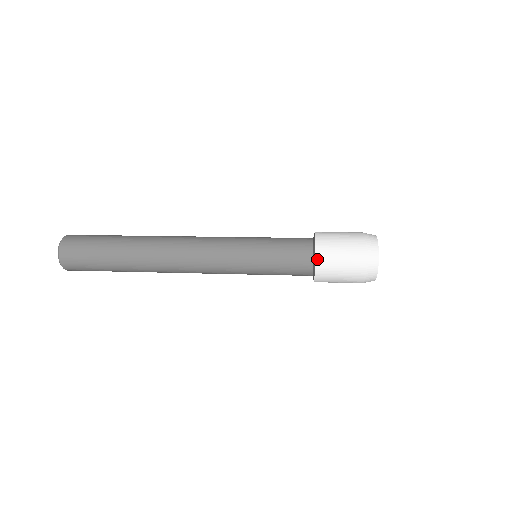
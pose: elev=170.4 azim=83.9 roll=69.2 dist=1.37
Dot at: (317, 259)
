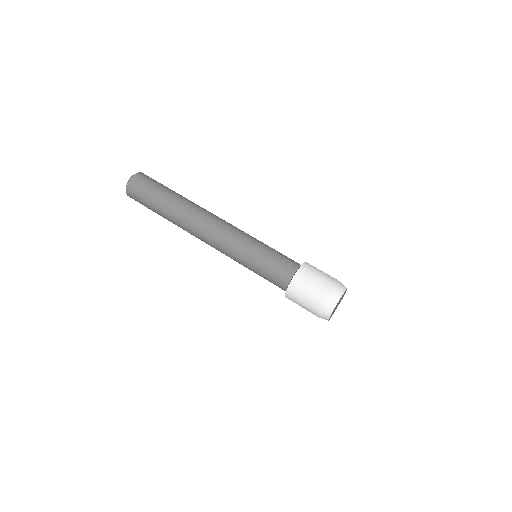
Dot at: occluded
